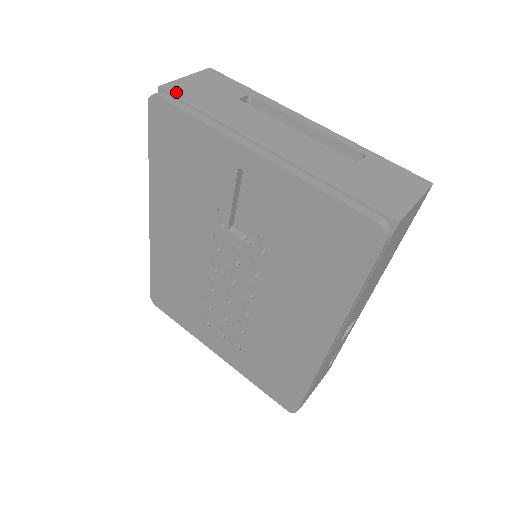
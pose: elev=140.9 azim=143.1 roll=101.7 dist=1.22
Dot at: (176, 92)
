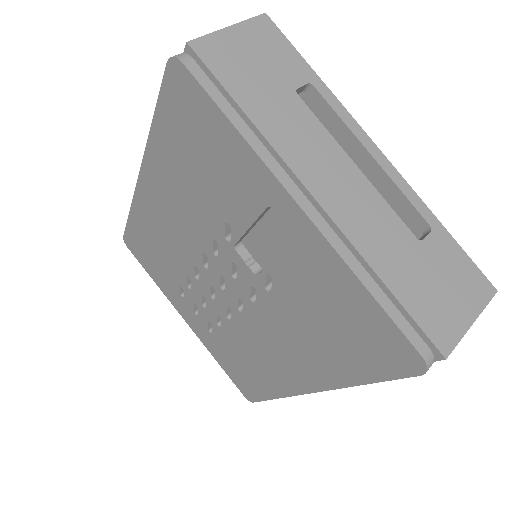
Dot at: (211, 60)
